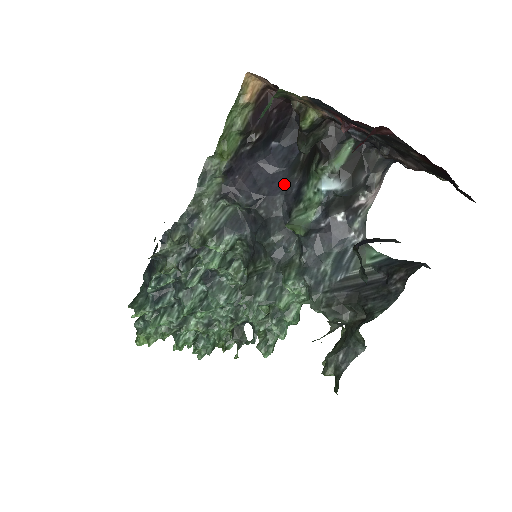
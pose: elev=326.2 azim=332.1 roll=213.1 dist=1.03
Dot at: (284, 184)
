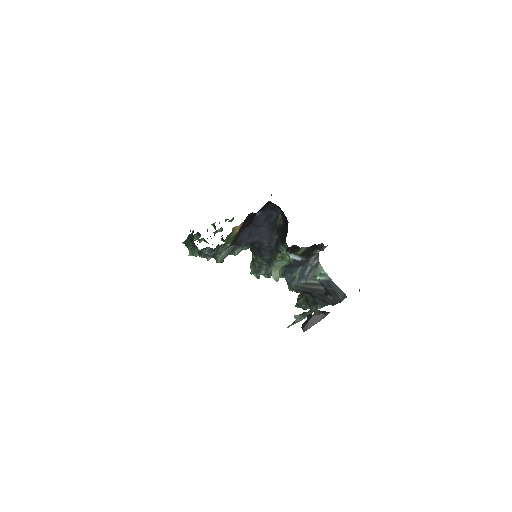
Dot at: (268, 236)
